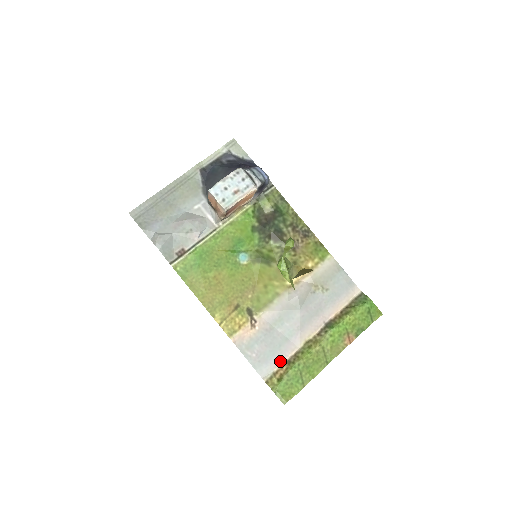
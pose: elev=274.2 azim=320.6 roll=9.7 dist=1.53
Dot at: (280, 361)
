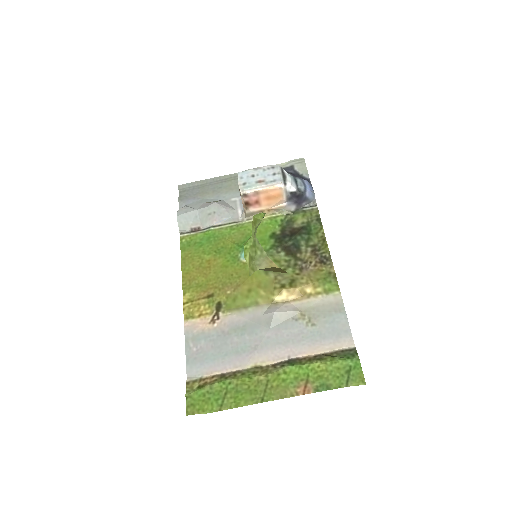
Dot at: (216, 370)
